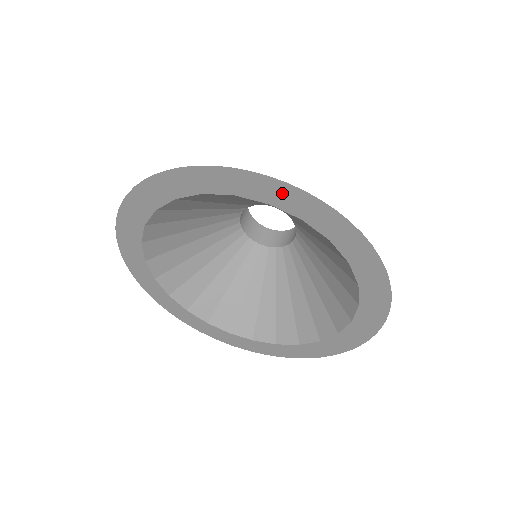
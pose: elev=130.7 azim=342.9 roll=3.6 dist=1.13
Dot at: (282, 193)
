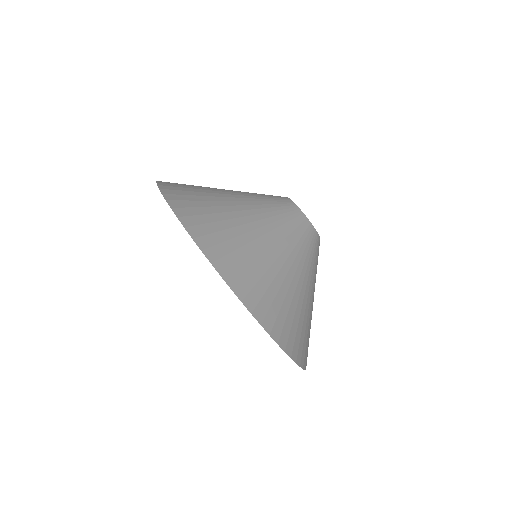
Dot at: occluded
